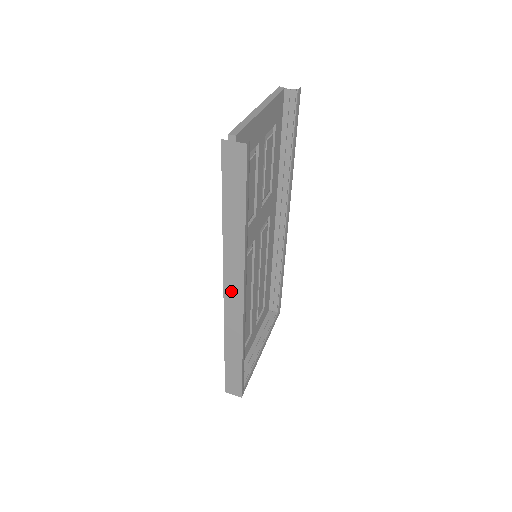
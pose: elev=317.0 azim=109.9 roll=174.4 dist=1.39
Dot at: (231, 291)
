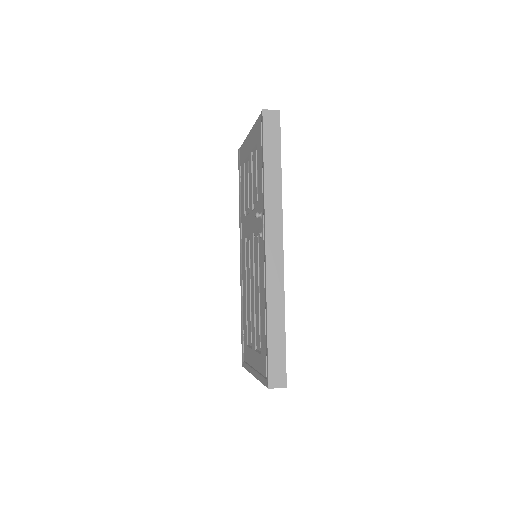
Dot at: (272, 240)
